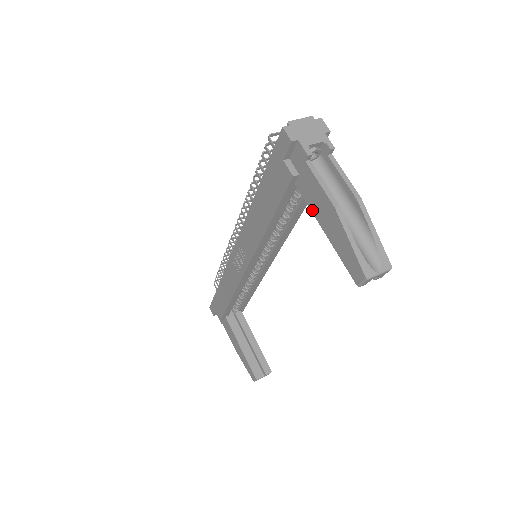
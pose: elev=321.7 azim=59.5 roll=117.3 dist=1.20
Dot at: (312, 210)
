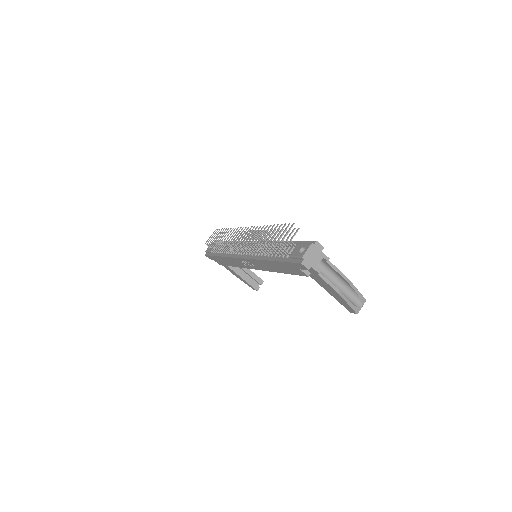
Dot at: (320, 285)
